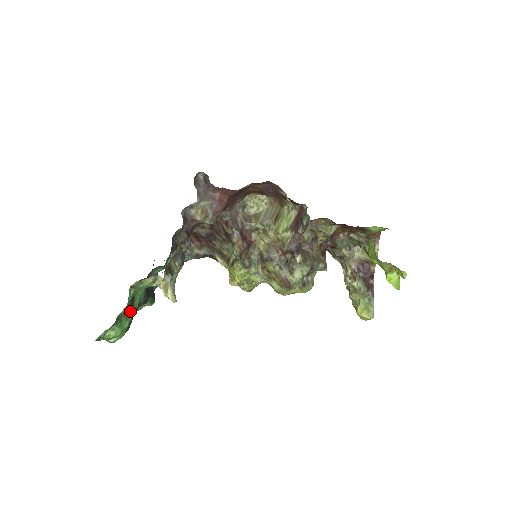
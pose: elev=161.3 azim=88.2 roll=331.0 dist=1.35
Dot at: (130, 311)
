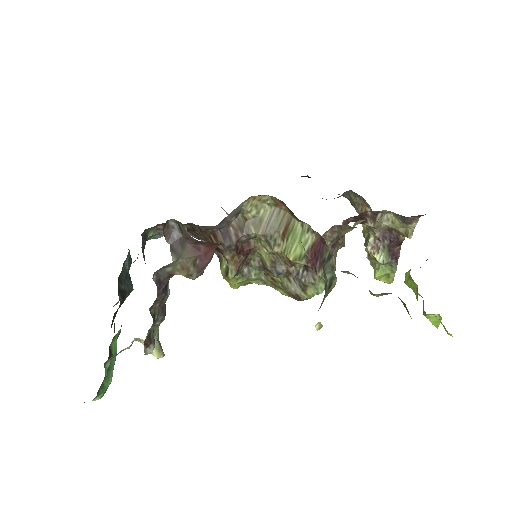
Dot at: (110, 366)
